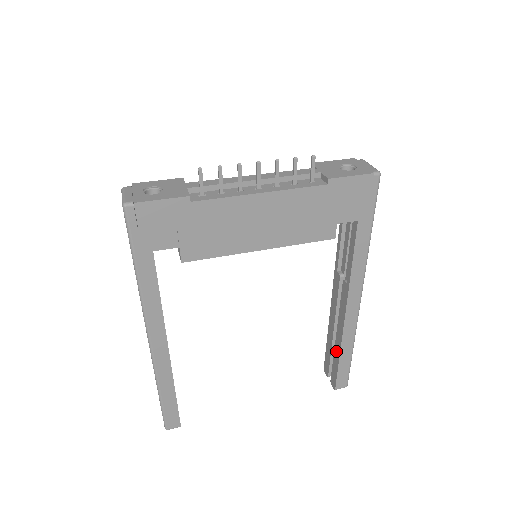
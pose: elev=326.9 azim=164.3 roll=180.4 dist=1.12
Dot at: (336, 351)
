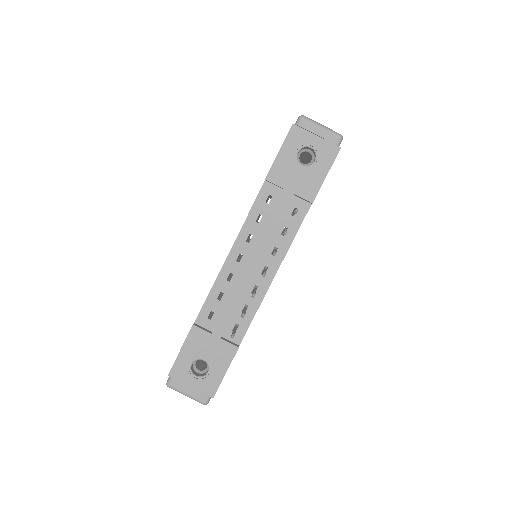
Dot at: occluded
